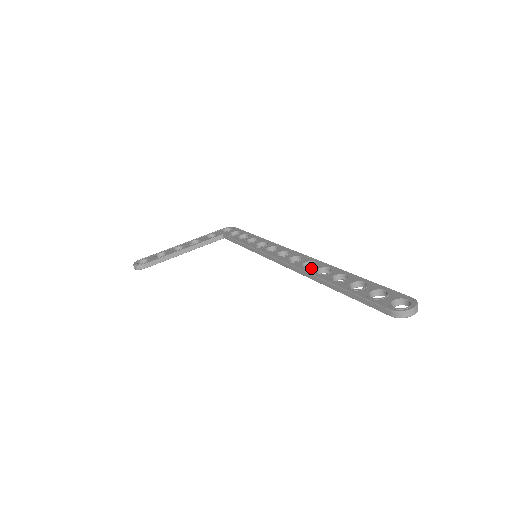
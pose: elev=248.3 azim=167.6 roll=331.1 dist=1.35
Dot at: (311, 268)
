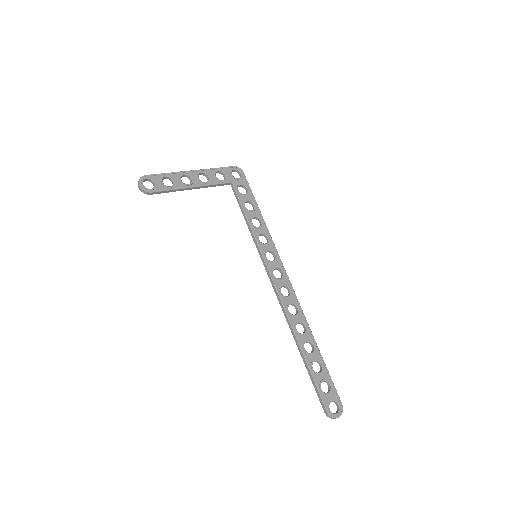
Dot at: (294, 317)
